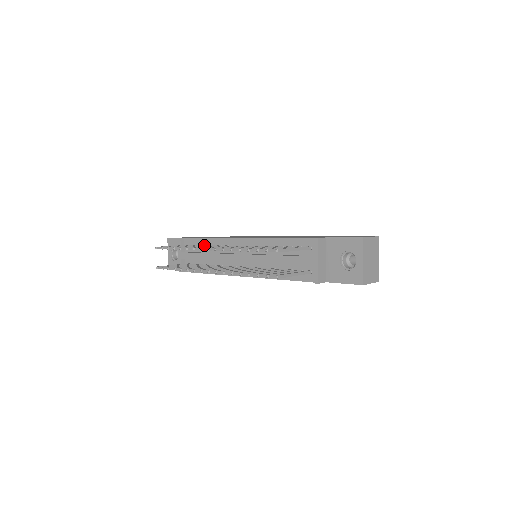
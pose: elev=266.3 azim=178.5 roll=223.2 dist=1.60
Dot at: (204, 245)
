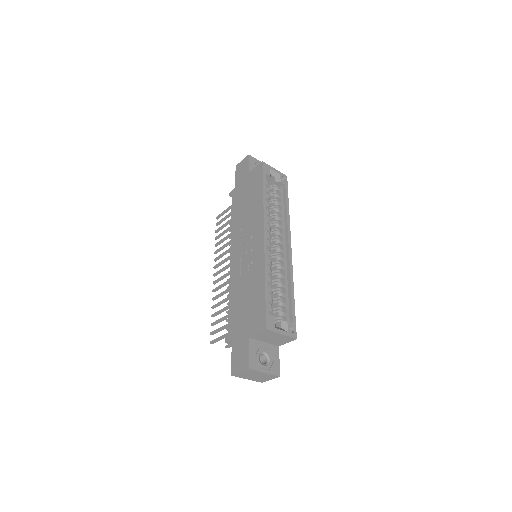
Dot at: occluded
